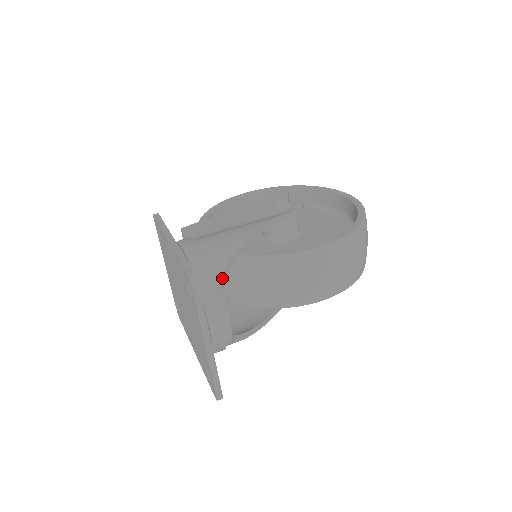
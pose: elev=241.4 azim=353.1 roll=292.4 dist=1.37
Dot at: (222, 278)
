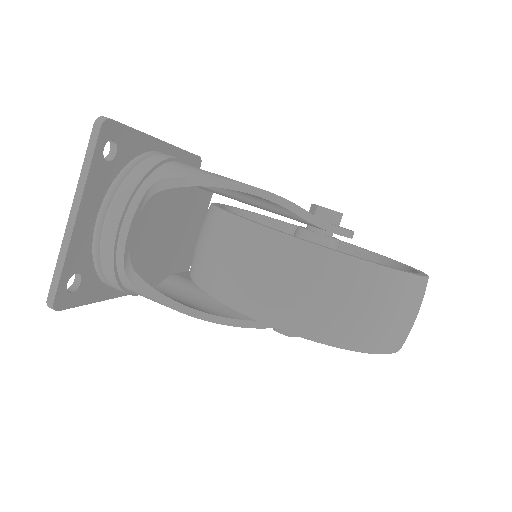
Dot at: (159, 185)
